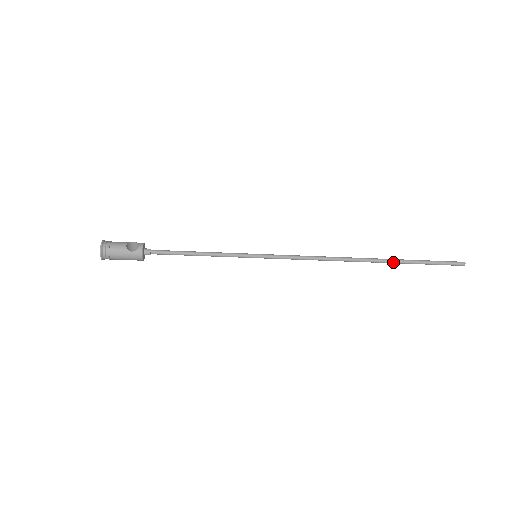
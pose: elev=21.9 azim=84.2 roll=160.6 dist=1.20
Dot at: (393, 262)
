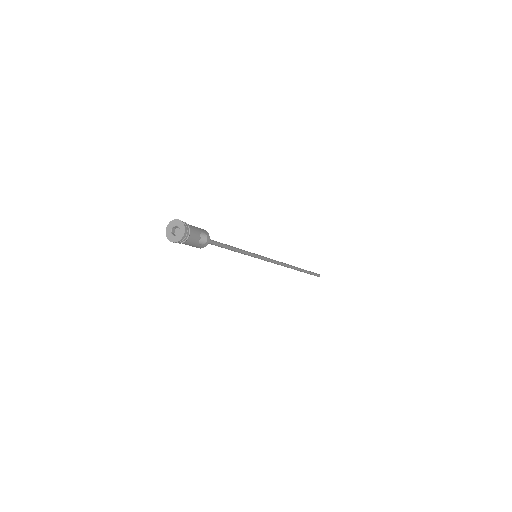
Dot at: (301, 271)
